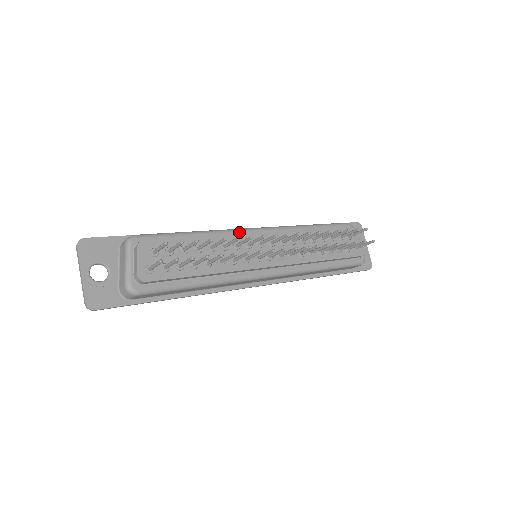
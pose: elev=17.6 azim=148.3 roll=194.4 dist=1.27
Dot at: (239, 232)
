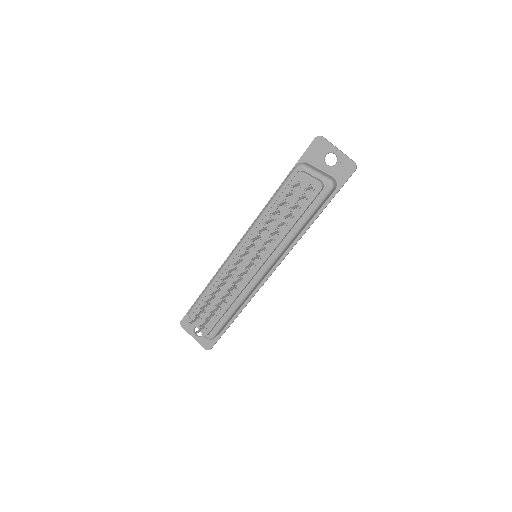
Dot at: (228, 261)
